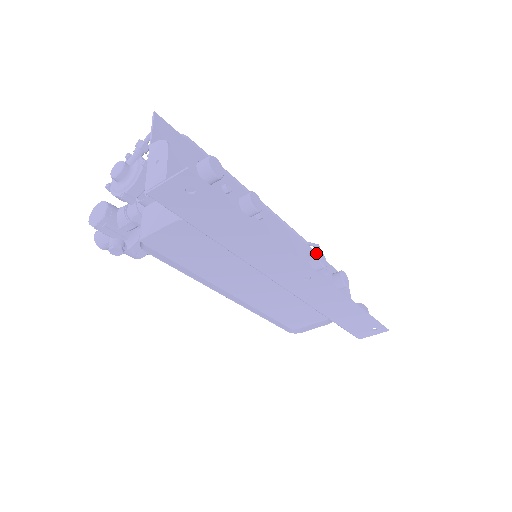
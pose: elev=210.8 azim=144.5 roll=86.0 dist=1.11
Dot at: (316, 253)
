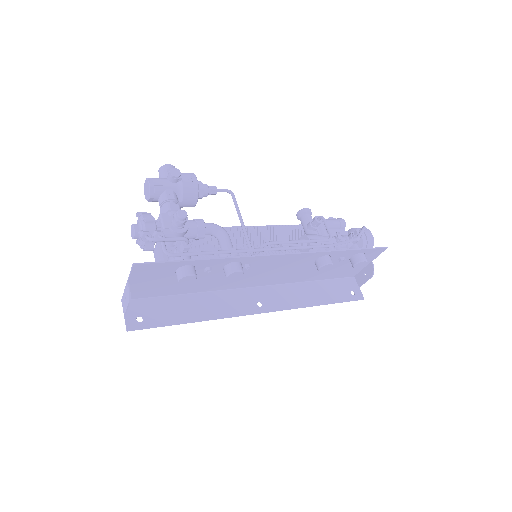
Dot at: (319, 266)
